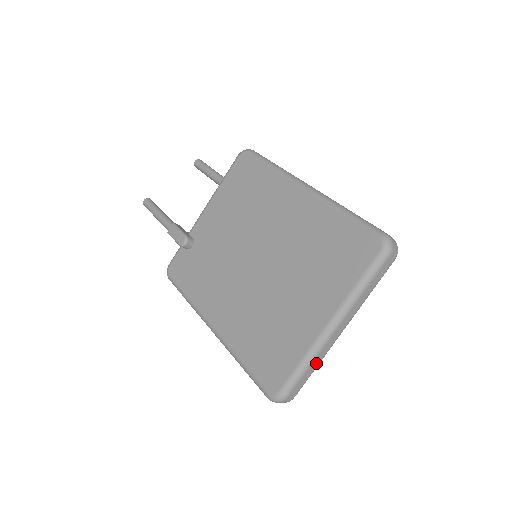
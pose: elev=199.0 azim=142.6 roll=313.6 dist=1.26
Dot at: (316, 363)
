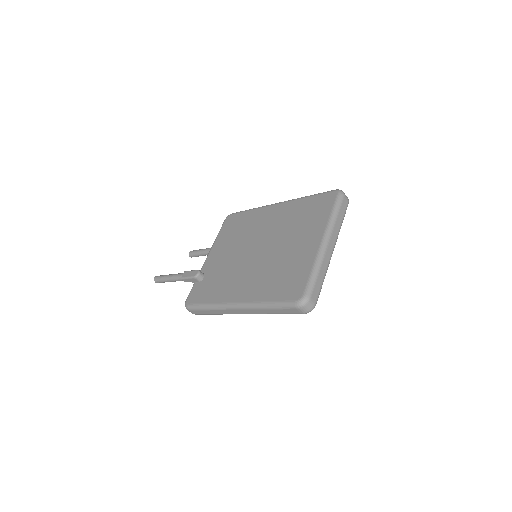
Dot at: (323, 272)
